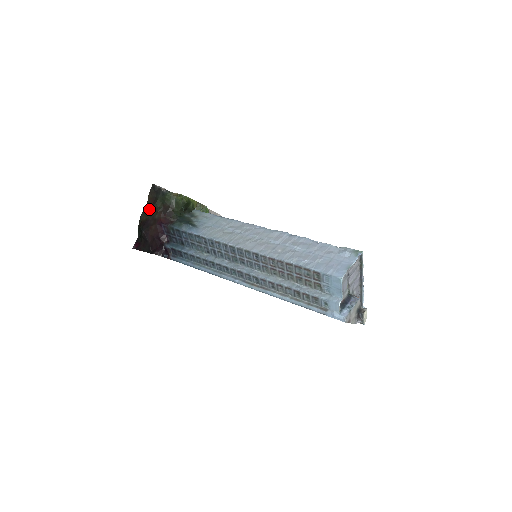
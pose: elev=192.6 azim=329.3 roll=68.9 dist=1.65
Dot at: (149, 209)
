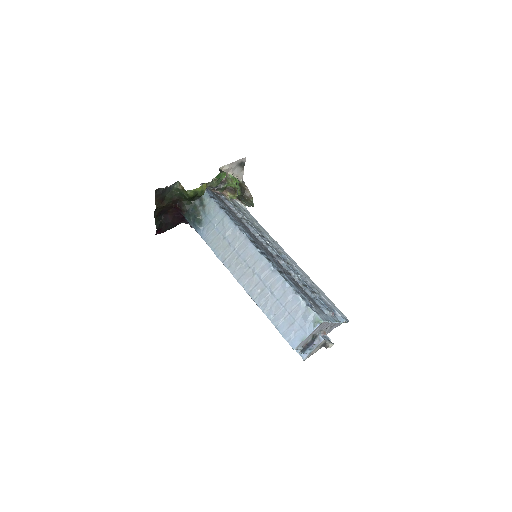
Dot at: (160, 206)
